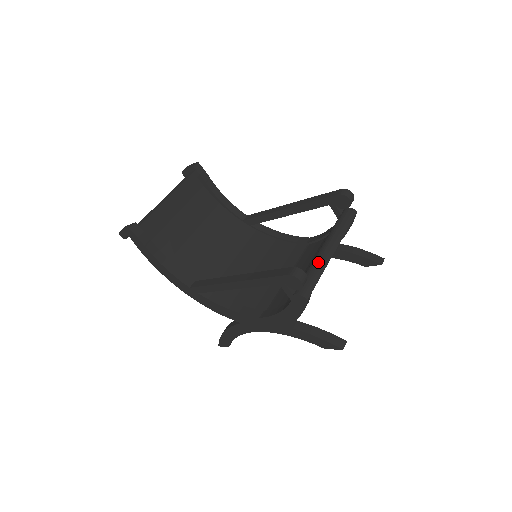
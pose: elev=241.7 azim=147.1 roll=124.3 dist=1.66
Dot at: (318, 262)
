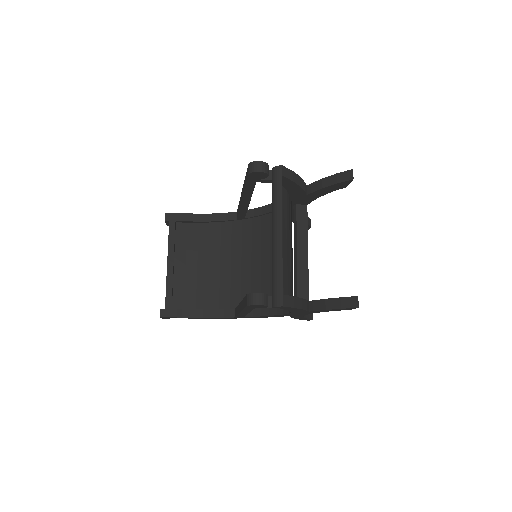
Dot at: (274, 258)
